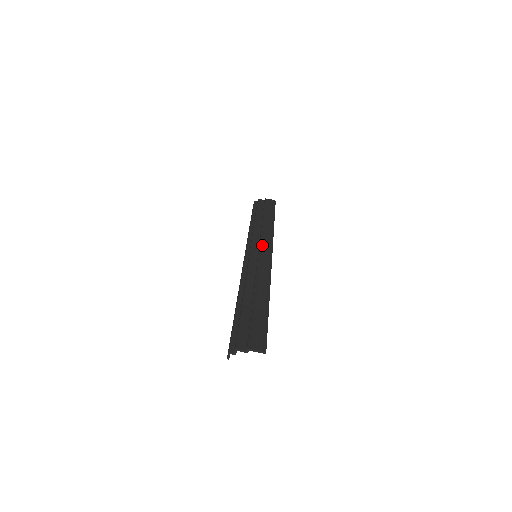
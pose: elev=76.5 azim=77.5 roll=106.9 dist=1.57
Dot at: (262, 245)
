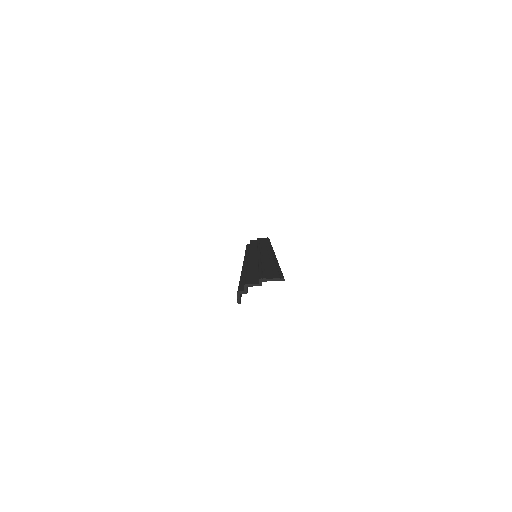
Dot at: (260, 248)
